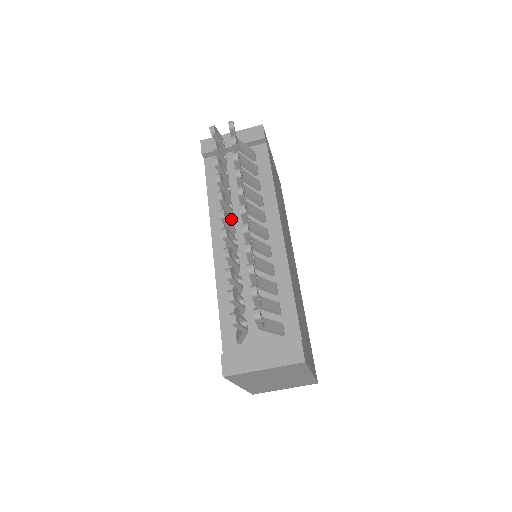
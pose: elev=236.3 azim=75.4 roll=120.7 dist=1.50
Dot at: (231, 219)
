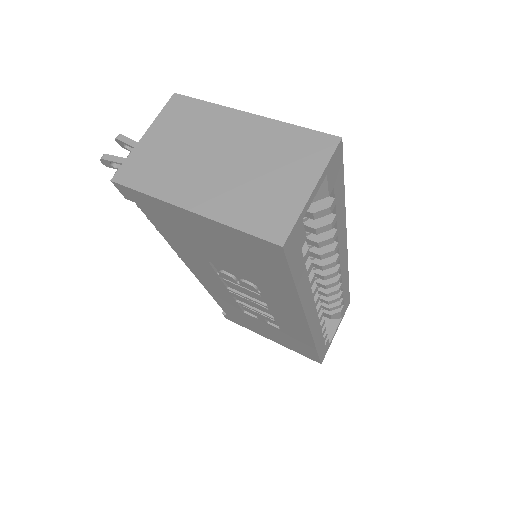
Dot at: occluded
